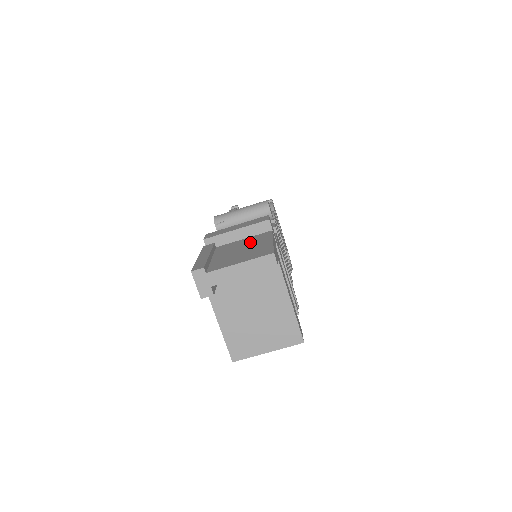
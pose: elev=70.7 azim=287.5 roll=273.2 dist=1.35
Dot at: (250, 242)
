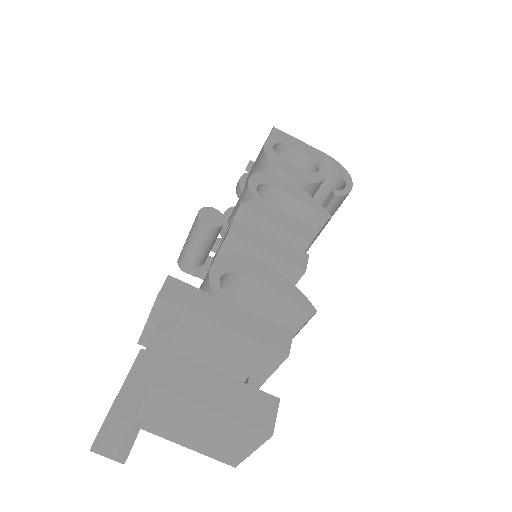
Dot at: occluded
